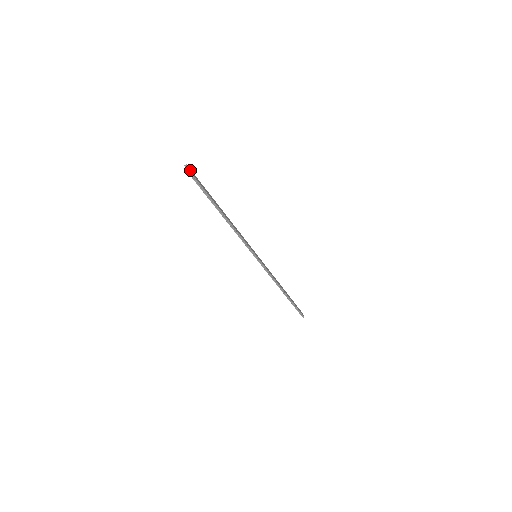
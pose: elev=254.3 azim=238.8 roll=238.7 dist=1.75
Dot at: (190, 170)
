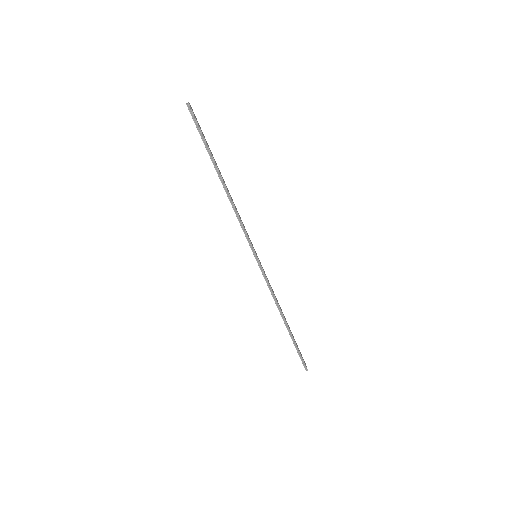
Dot at: (192, 109)
